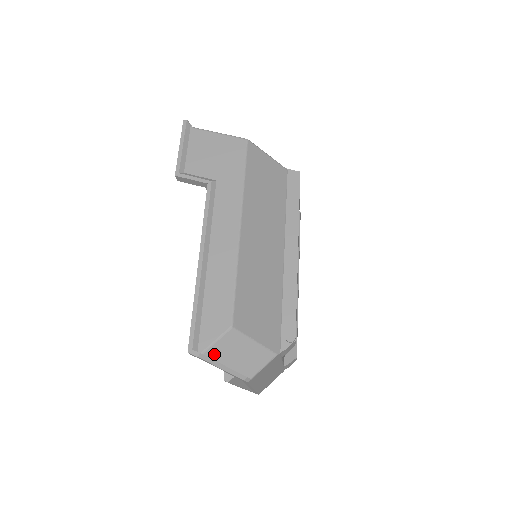
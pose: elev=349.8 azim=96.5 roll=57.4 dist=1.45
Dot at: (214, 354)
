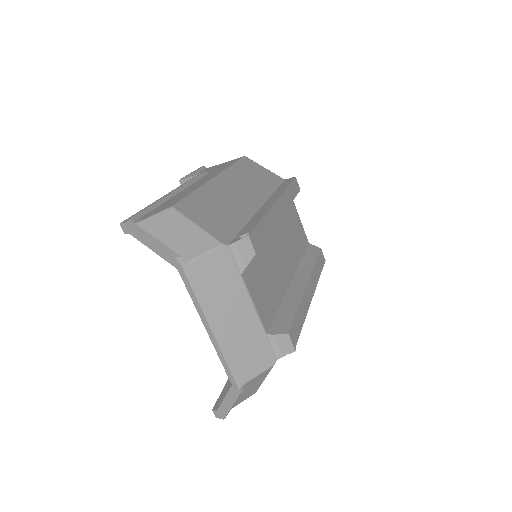
Dot at: (147, 228)
